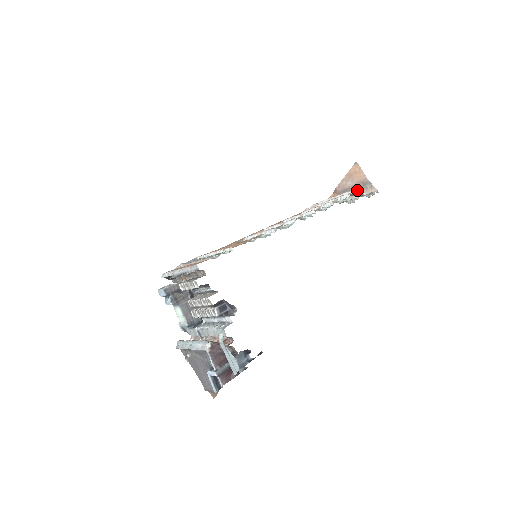
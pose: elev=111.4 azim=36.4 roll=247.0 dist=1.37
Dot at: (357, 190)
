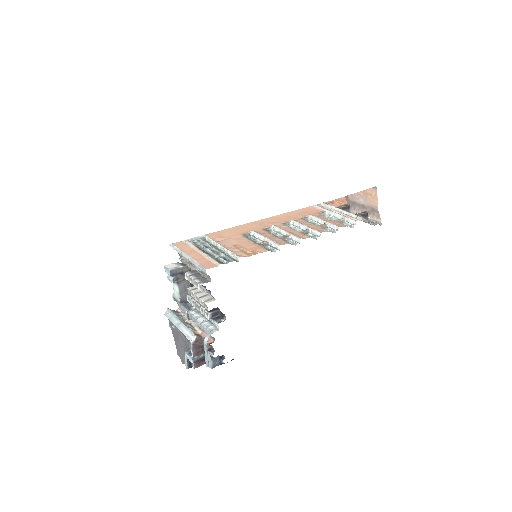
Dot at: (365, 211)
